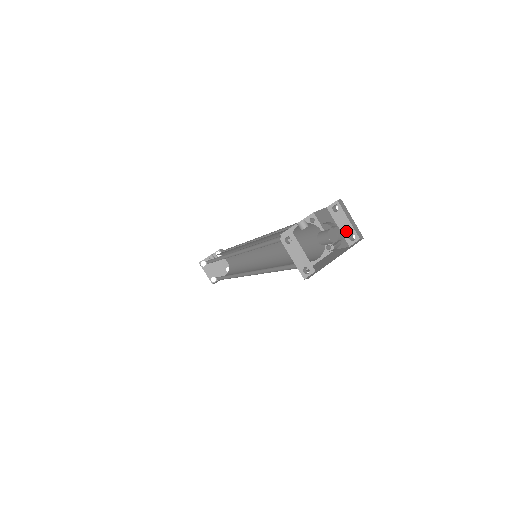
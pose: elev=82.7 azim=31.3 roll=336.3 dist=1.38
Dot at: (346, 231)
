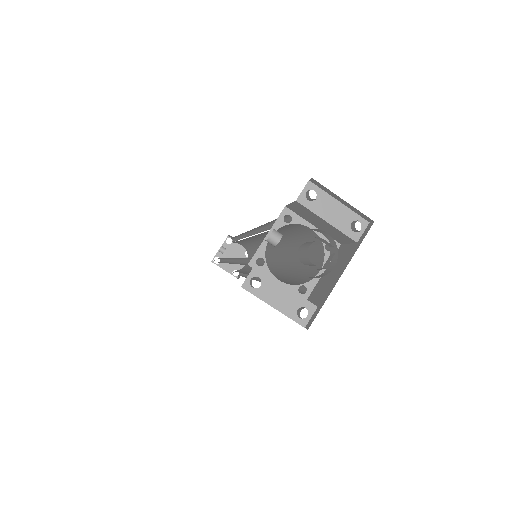
Dot at: (342, 221)
